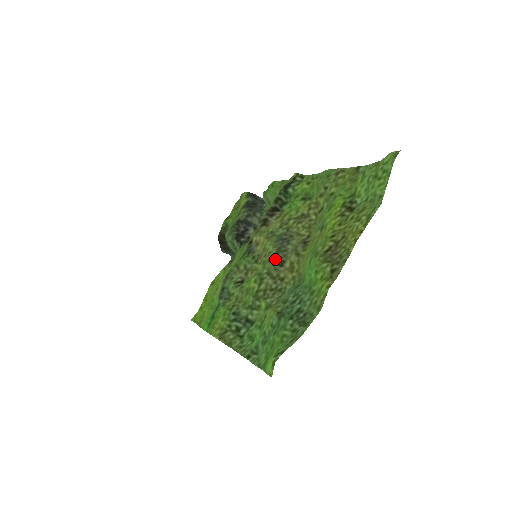
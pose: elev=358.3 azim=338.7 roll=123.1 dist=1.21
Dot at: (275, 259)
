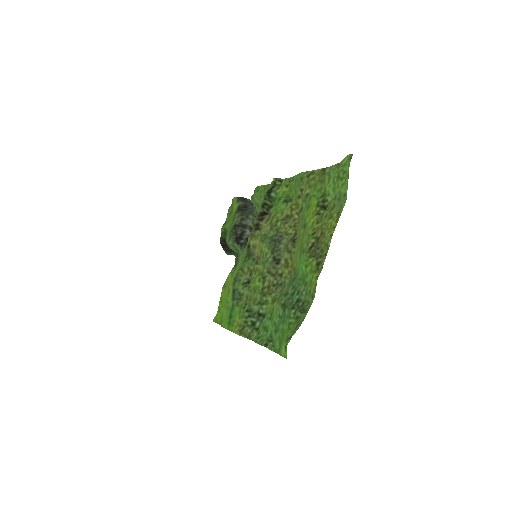
Dot at: (272, 259)
